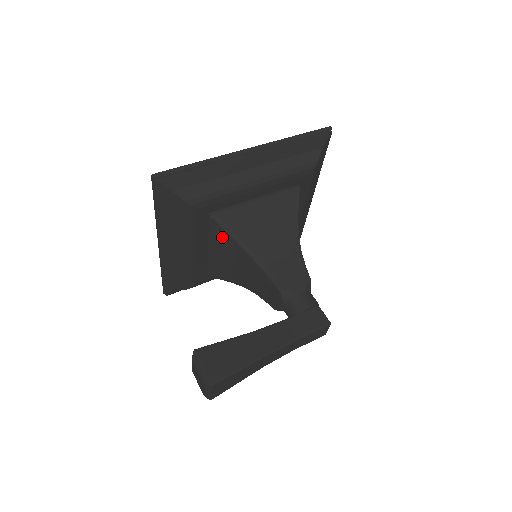
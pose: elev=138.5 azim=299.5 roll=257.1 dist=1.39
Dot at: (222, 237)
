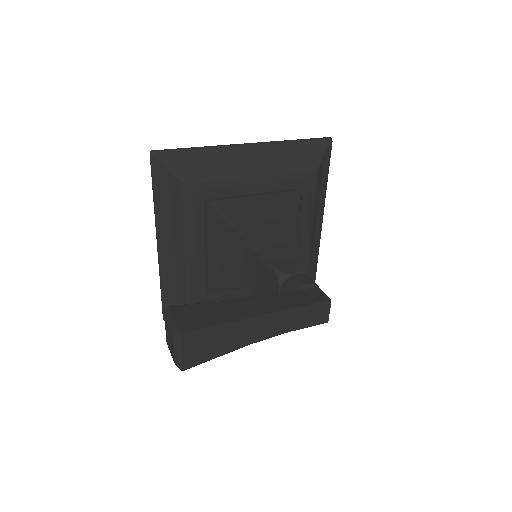
Dot at: (218, 226)
